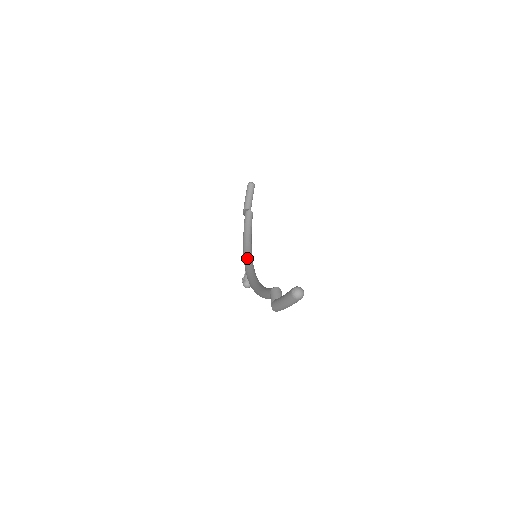
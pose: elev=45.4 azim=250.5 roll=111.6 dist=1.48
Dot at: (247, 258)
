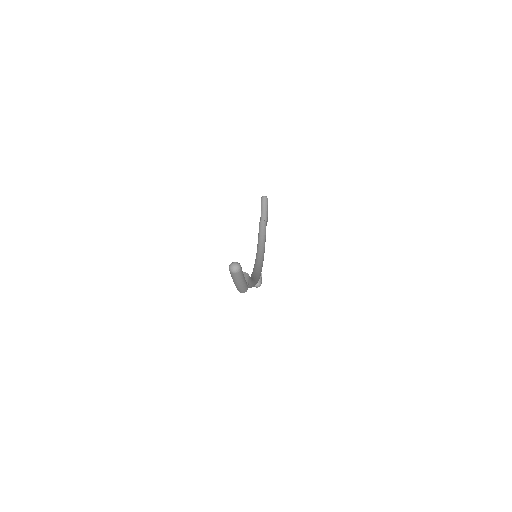
Dot at: (256, 261)
